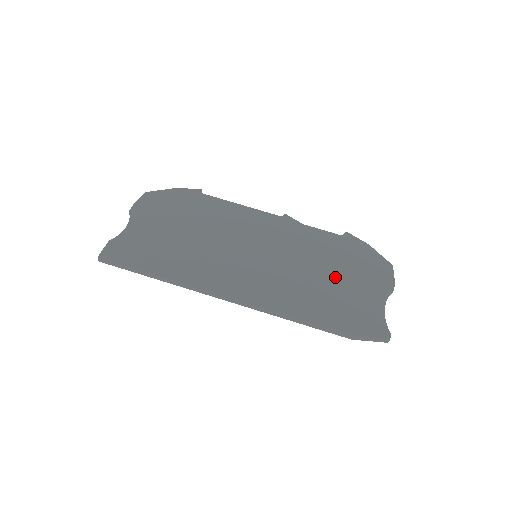
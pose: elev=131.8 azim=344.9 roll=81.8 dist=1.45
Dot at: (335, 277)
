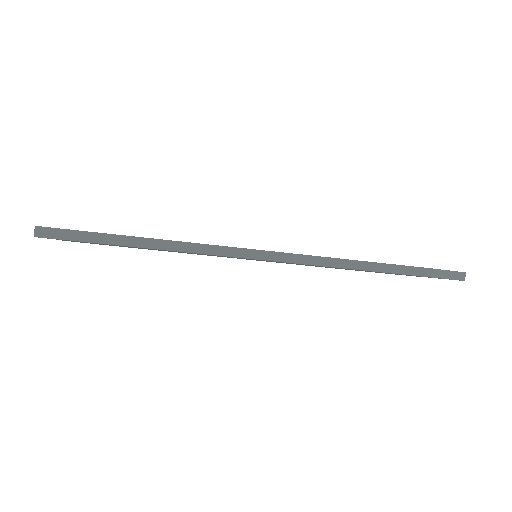
Dot at: occluded
